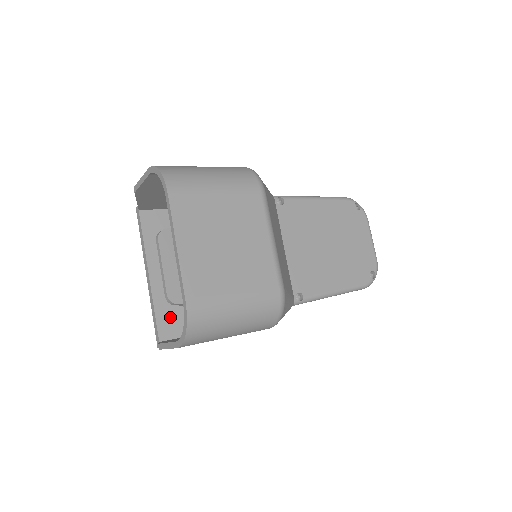
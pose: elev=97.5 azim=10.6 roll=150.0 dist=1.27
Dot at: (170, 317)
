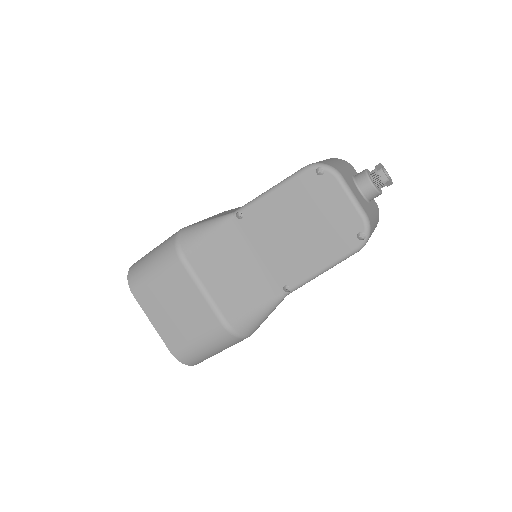
Dot at: occluded
